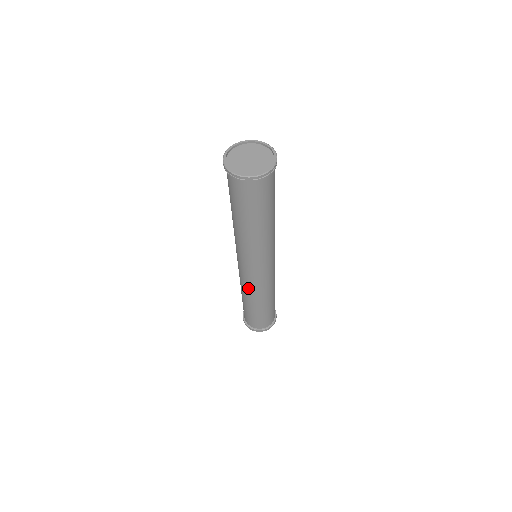
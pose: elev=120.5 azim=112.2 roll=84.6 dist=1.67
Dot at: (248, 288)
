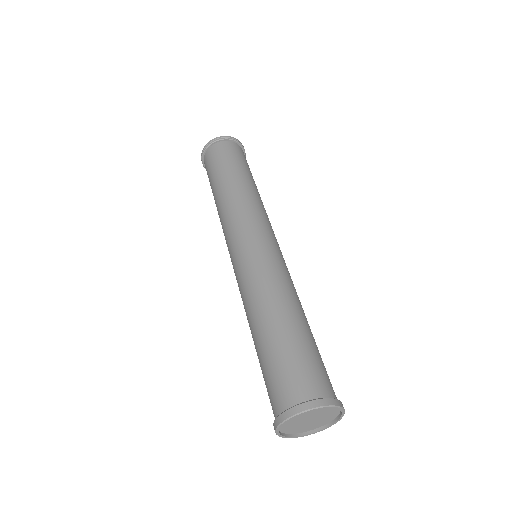
Dot at: (249, 284)
